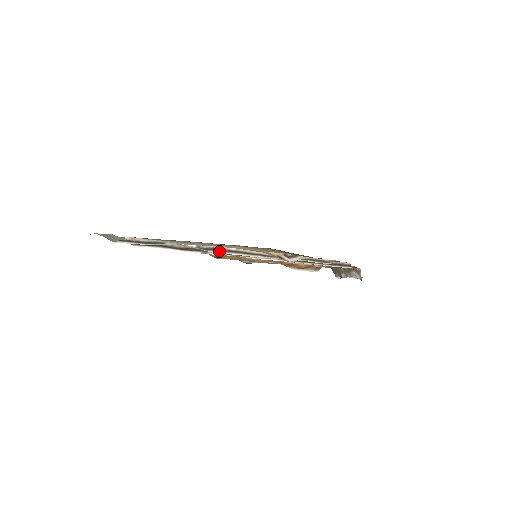
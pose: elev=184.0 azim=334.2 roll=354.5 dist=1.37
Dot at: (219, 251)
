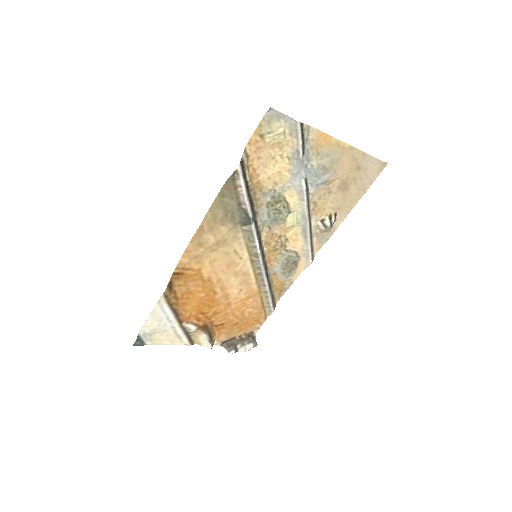
Dot at: (306, 194)
